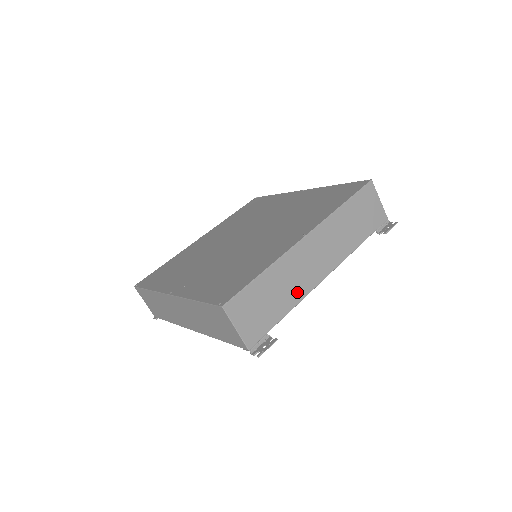
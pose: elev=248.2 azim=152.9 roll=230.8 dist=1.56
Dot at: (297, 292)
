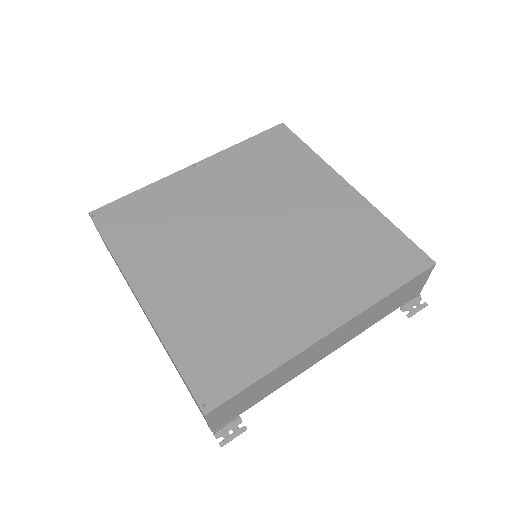
Dot at: (289, 377)
